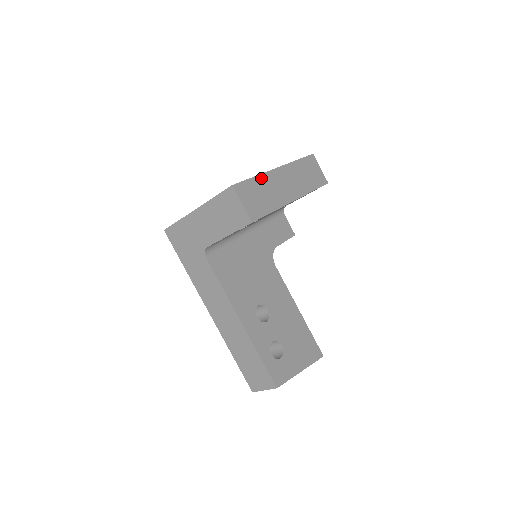
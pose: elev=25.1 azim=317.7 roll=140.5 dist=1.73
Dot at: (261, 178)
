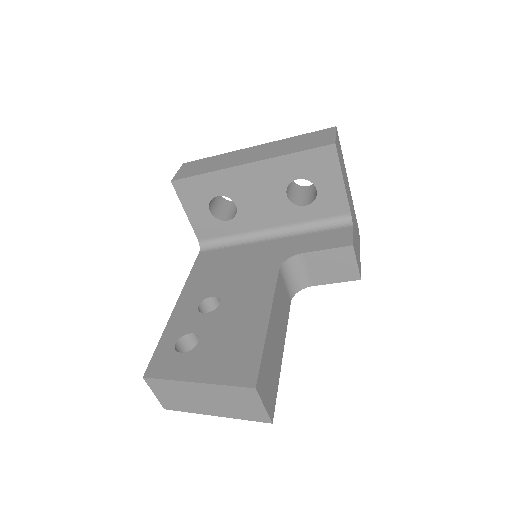
Dot at: (222, 156)
